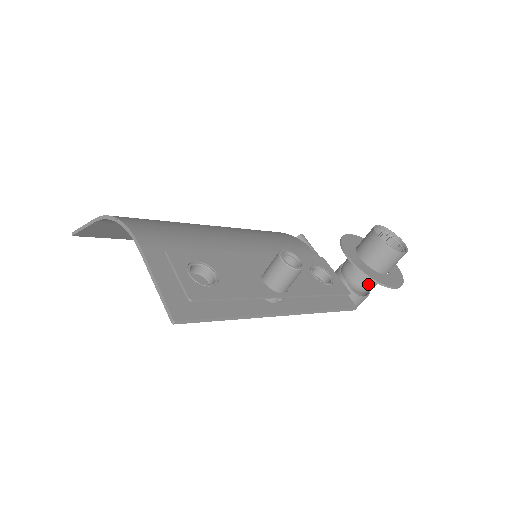
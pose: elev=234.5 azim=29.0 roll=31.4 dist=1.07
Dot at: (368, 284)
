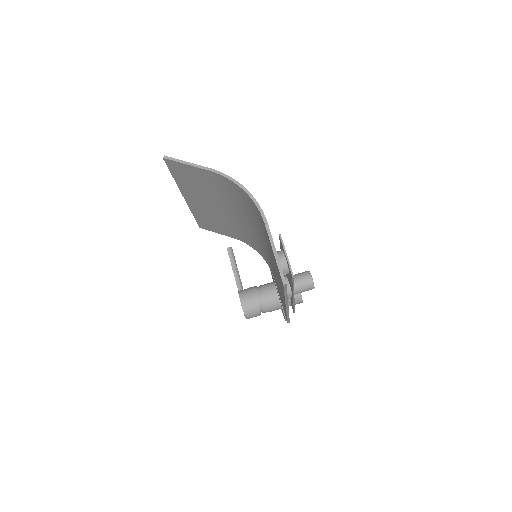
Dot at: (271, 308)
